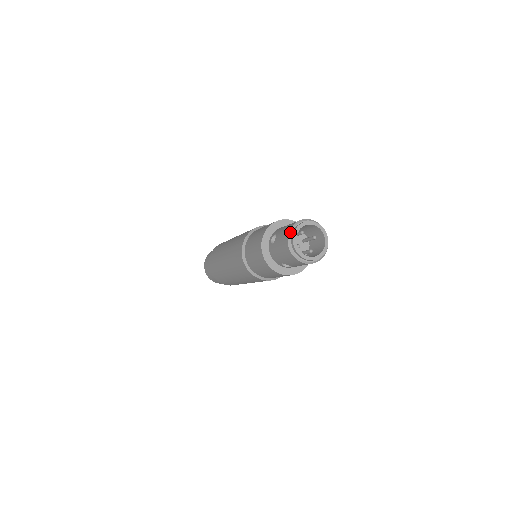
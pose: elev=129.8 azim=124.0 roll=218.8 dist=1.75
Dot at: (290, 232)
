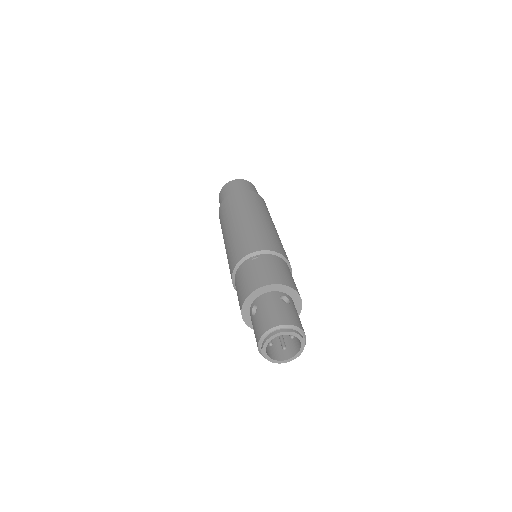
Dot at: (262, 337)
